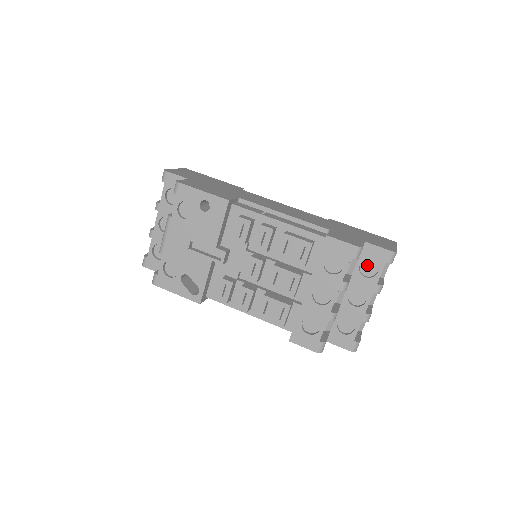
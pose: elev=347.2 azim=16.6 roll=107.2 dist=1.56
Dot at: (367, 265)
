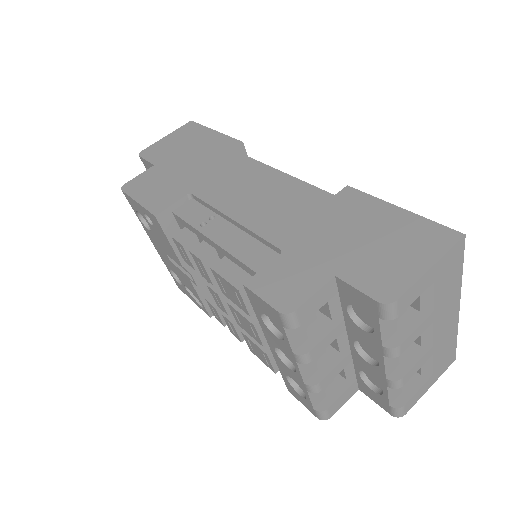
Dot at: occluded
